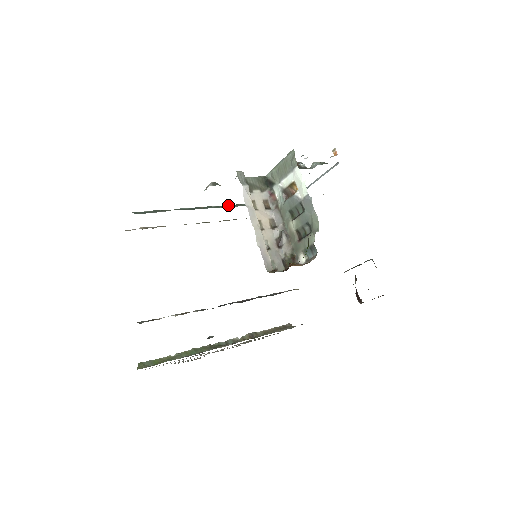
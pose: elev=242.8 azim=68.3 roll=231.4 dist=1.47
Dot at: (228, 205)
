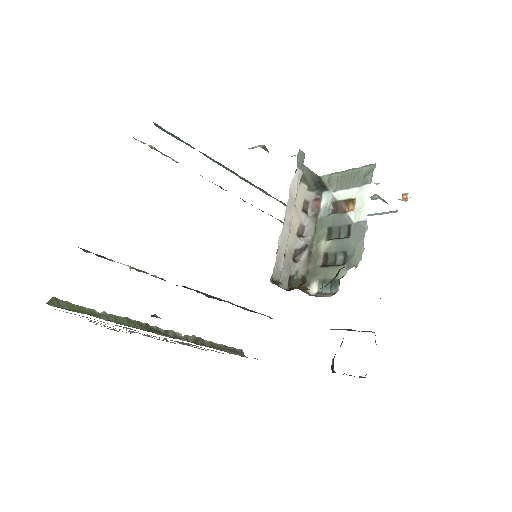
Dot at: occluded
